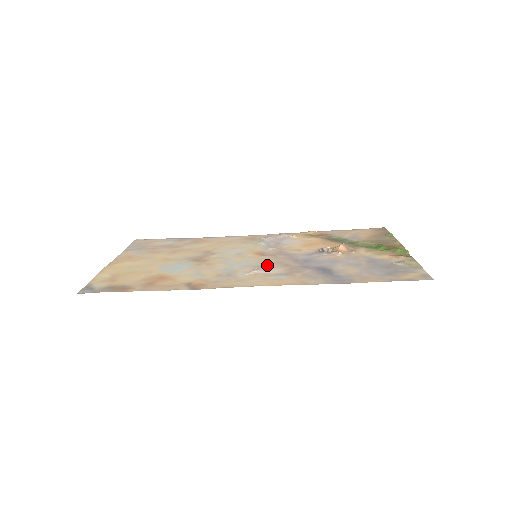
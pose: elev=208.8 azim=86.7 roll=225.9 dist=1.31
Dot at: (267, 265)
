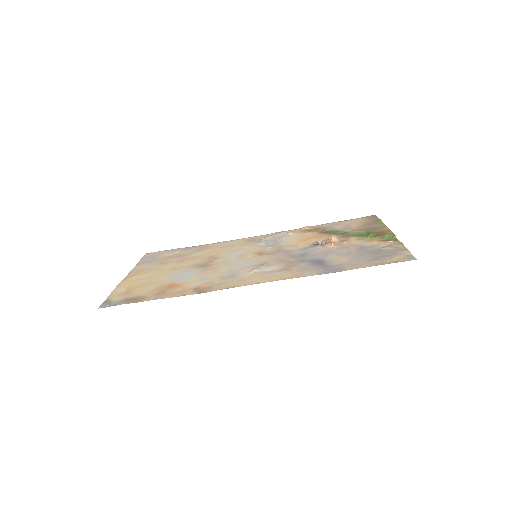
Dot at: (266, 263)
